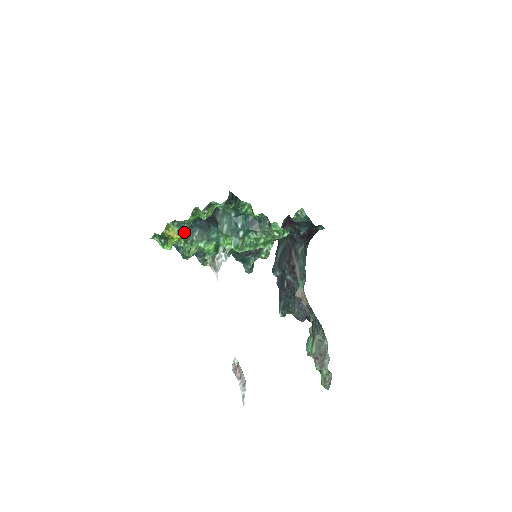
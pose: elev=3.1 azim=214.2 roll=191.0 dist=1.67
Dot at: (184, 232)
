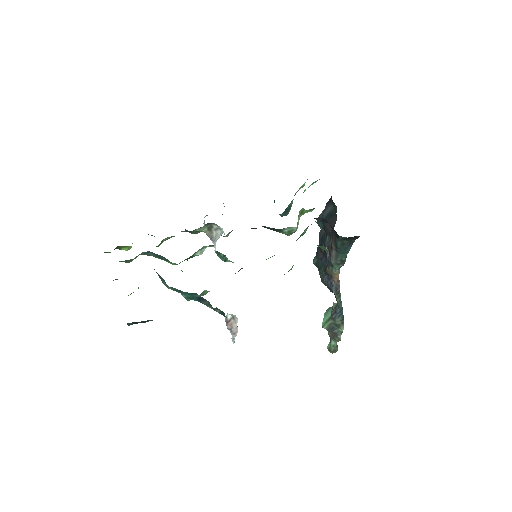
Dot at: (128, 262)
